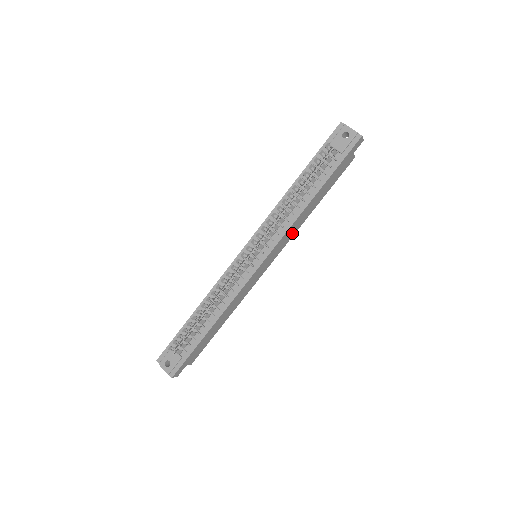
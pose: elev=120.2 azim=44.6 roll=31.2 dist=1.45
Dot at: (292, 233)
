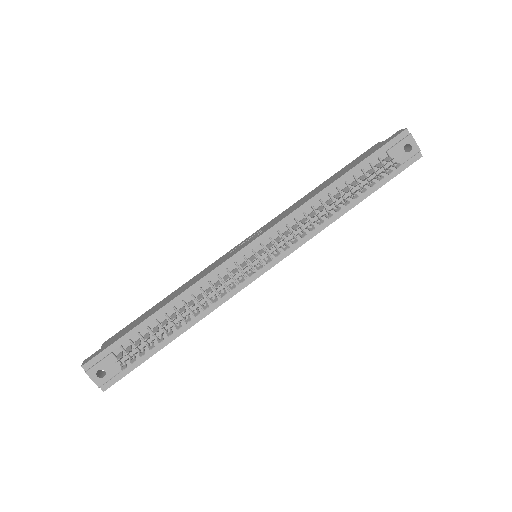
Dot at: occluded
